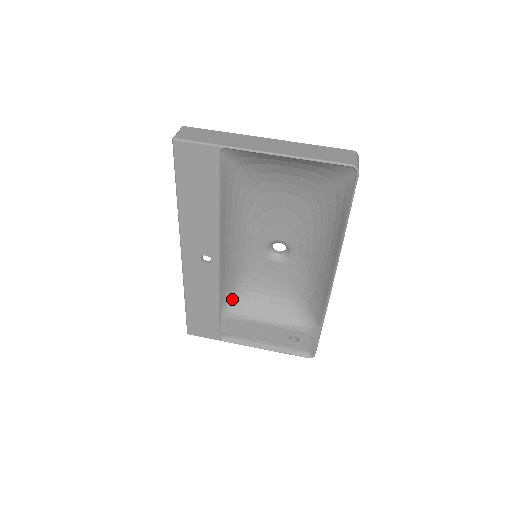
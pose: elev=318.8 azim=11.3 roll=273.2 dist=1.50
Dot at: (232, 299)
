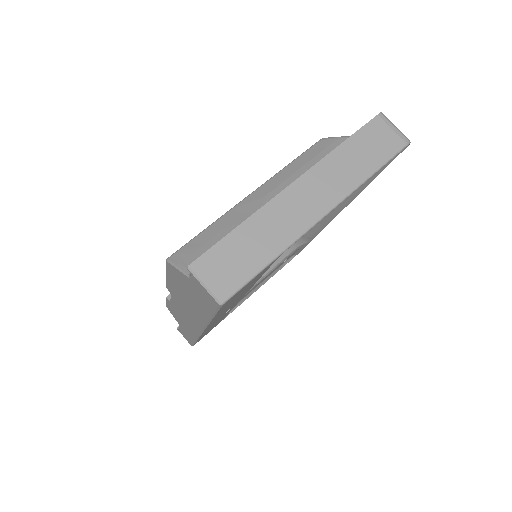
Dot at: occluded
